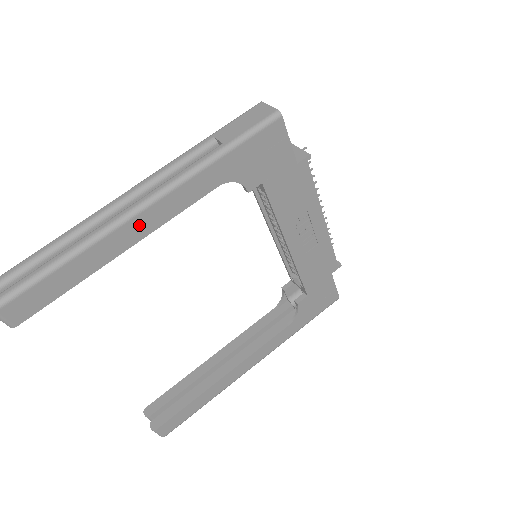
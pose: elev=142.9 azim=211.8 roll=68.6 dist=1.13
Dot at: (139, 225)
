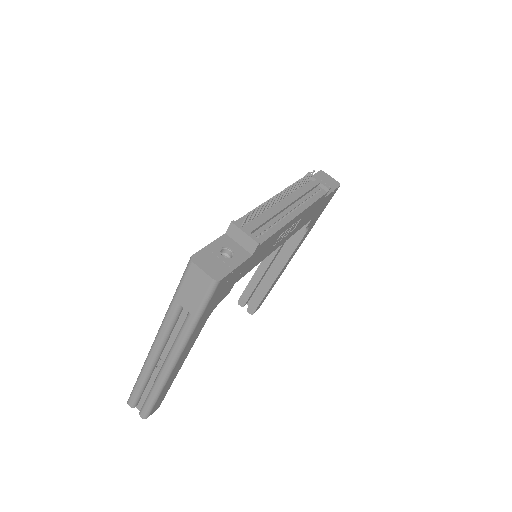
Dot at: (179, 364)
